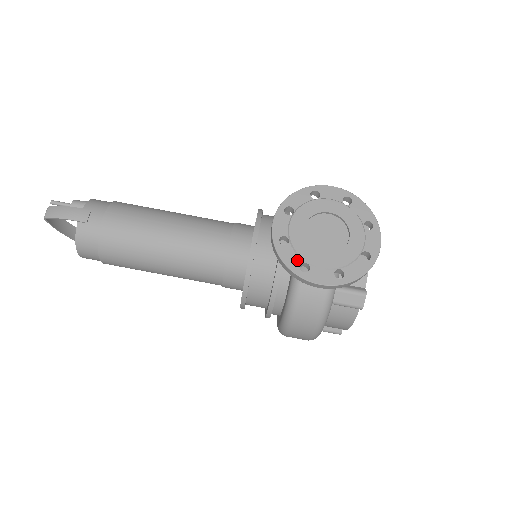
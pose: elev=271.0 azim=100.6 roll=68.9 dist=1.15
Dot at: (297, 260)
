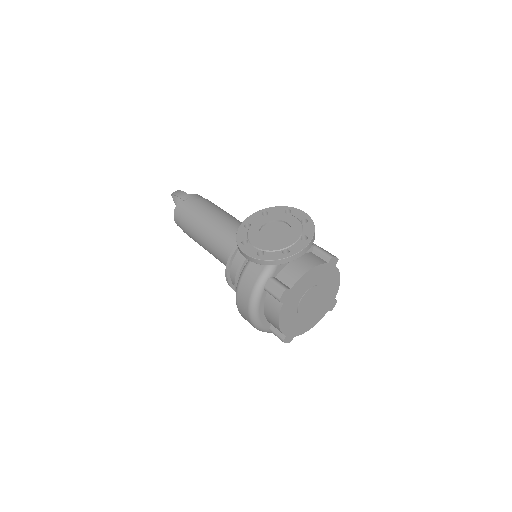
Dot at: (245, 237)
